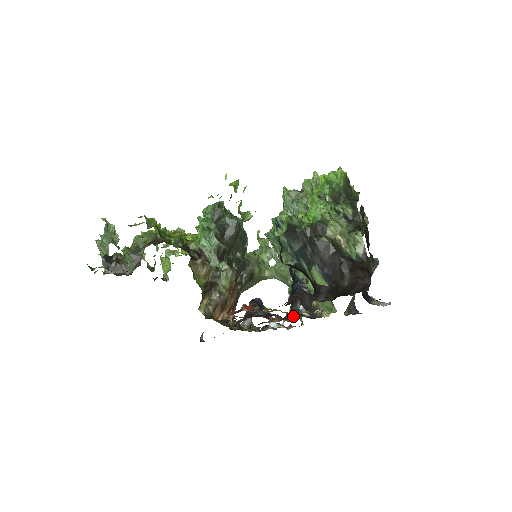
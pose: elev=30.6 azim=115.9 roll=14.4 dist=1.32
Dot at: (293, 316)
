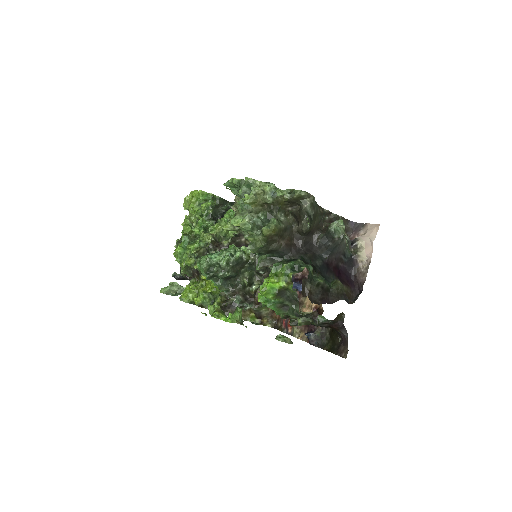
Dot at: occluded
